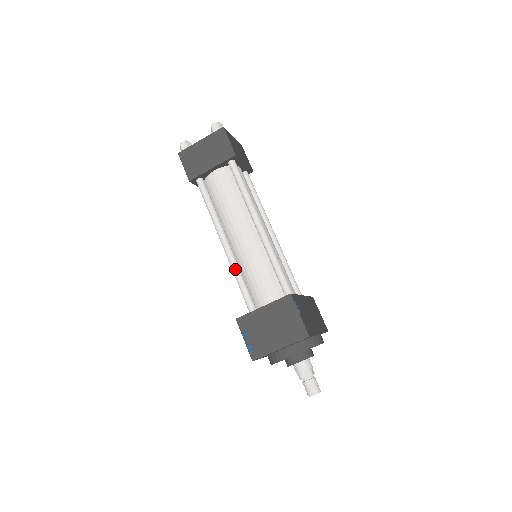
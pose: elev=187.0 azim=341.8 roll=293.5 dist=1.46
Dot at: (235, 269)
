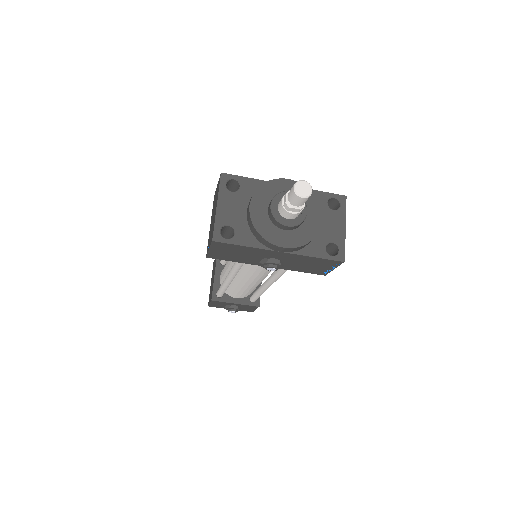
Dot at: (231, 269)
